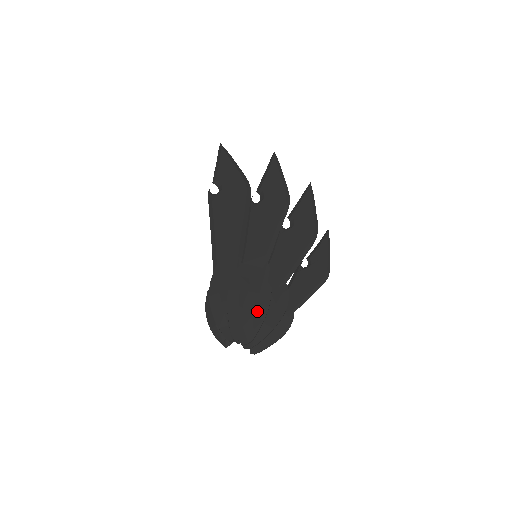
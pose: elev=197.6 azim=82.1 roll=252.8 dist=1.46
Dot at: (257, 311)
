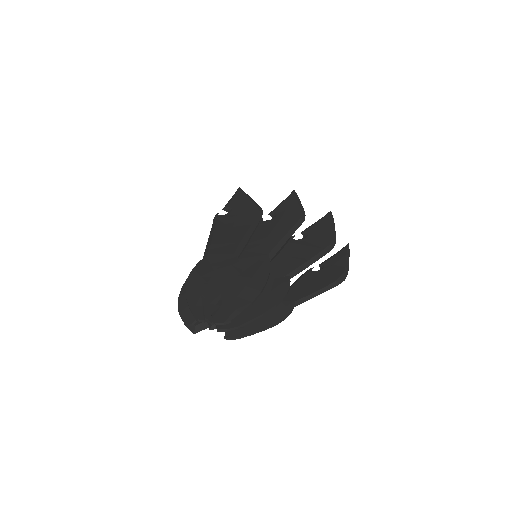
Dot at: (244, 293)
